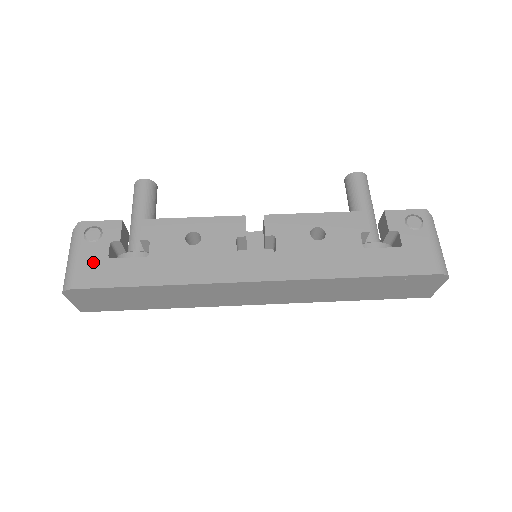
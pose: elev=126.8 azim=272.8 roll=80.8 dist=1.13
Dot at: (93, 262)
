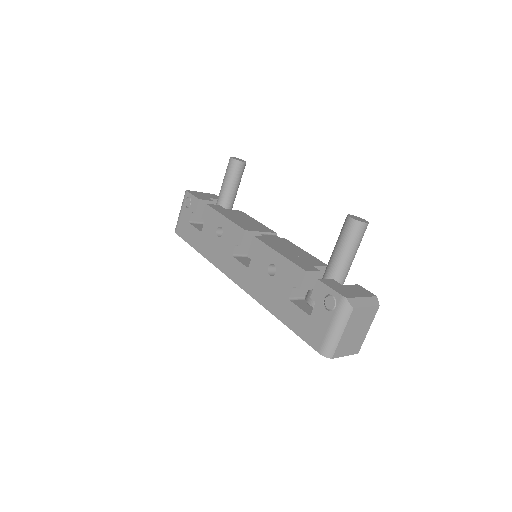
Dot at: (184, 221)
